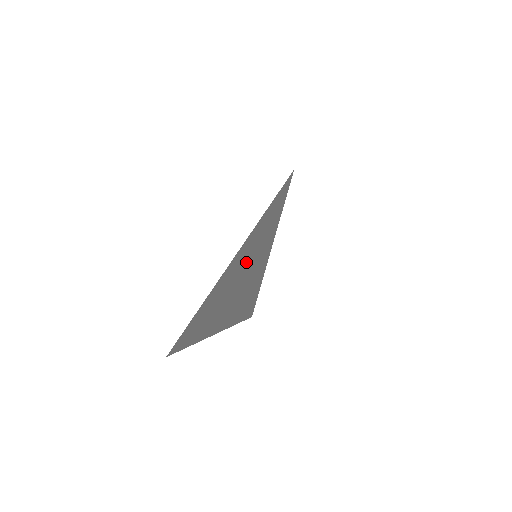
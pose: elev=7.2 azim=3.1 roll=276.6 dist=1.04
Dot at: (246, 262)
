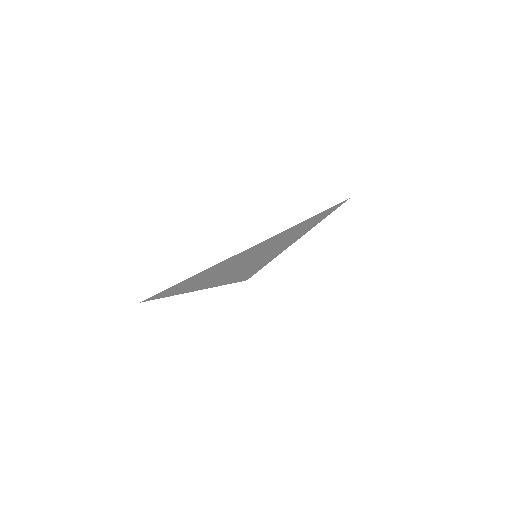
Dot at: (238, 261)
